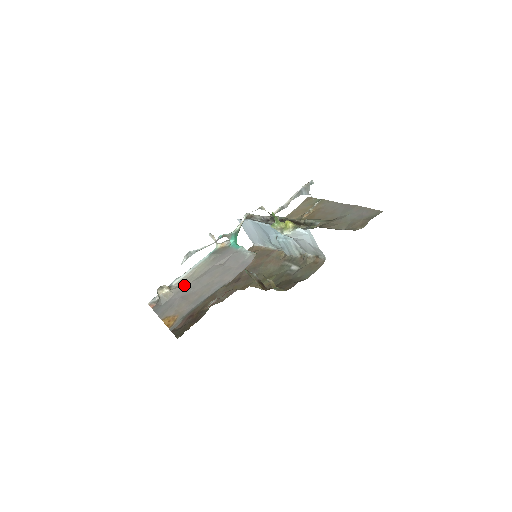
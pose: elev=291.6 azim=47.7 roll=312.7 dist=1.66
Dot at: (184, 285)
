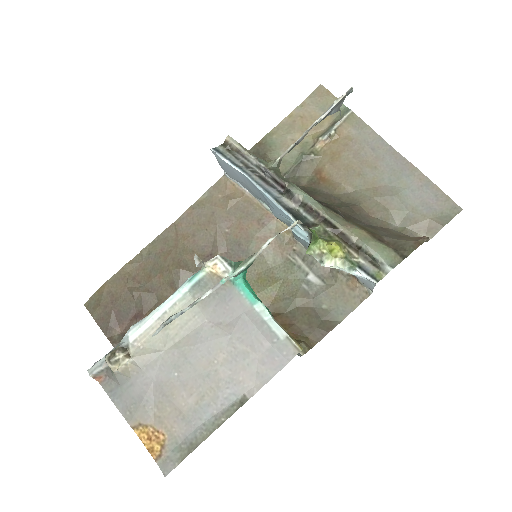
Dot at: (155, 353)
